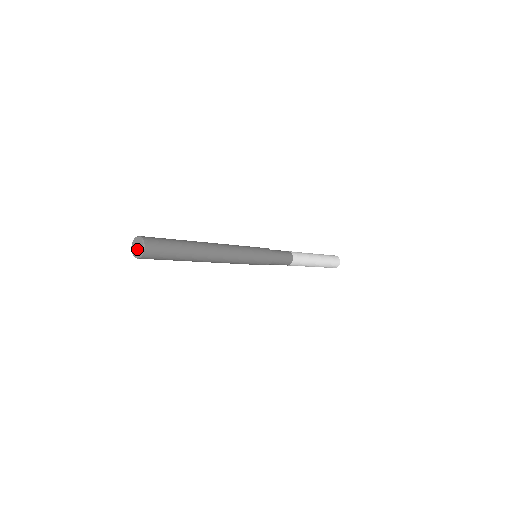
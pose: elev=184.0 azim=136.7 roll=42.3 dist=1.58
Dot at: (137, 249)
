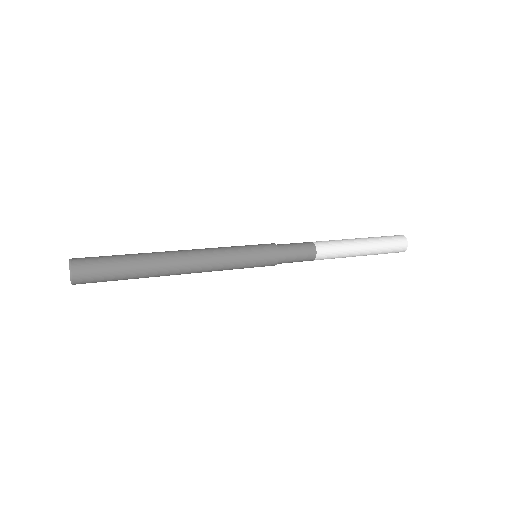
Dot at: occluded
